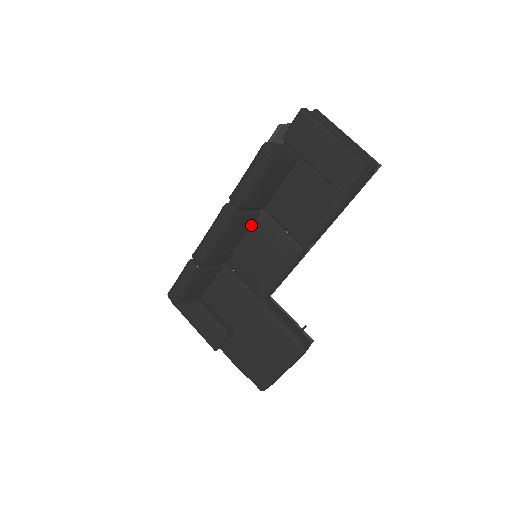
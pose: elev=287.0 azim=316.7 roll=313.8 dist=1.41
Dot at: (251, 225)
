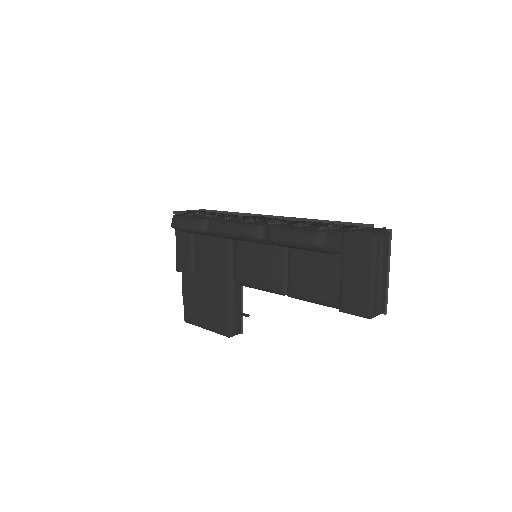
Dot at: occluded
